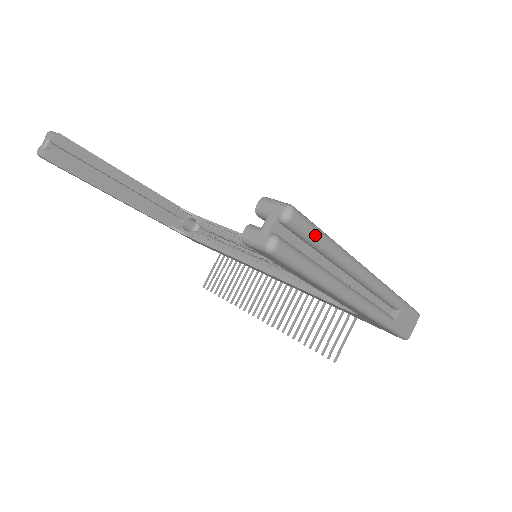
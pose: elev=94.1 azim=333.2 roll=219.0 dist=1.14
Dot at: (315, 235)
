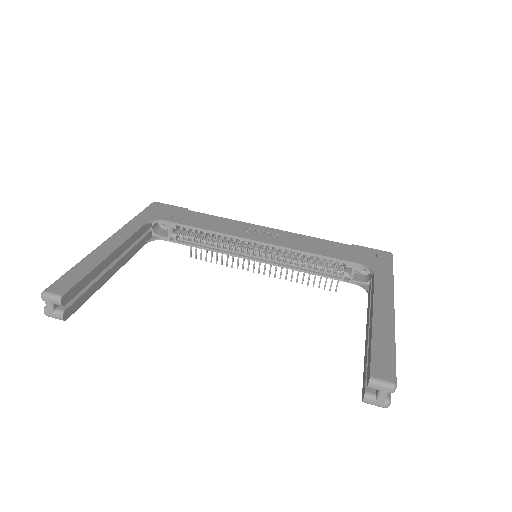
Dot at: (395, 367)
